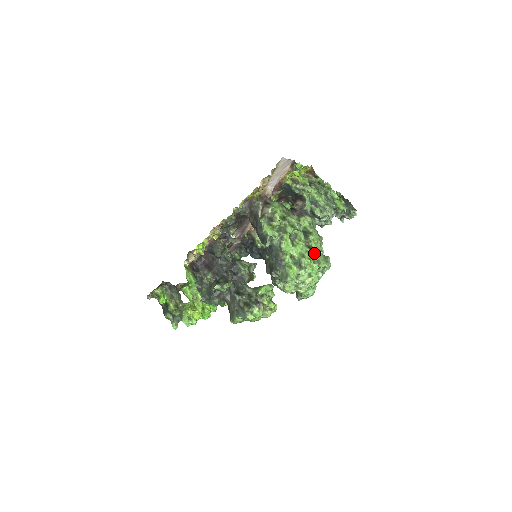
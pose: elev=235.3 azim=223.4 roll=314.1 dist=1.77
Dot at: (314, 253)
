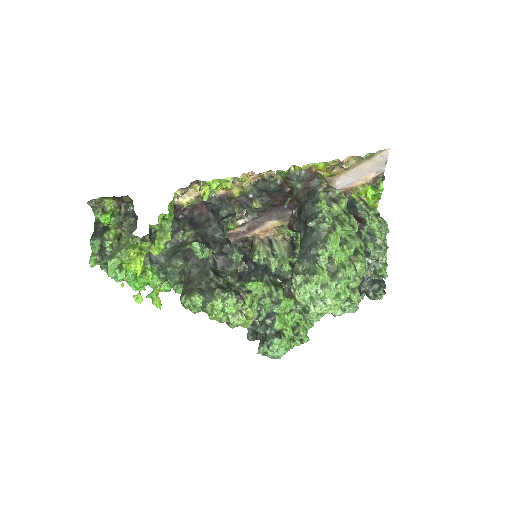
Dot at: (356, 275)
